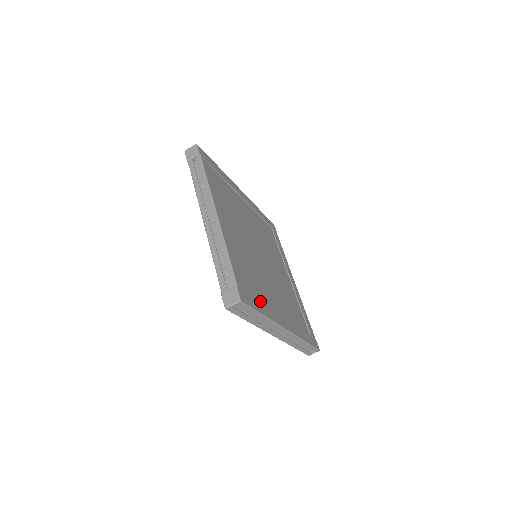
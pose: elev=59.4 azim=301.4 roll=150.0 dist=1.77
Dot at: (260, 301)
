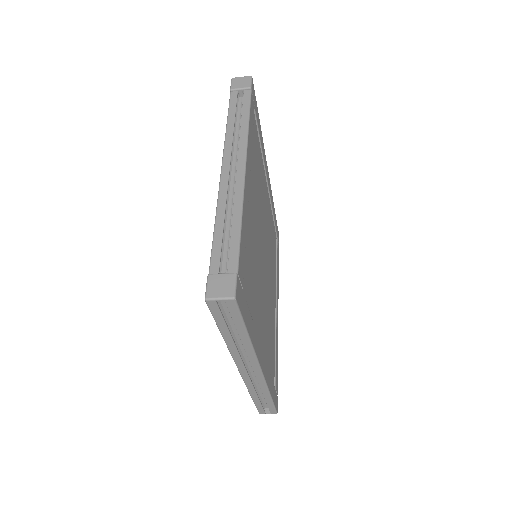
Dot at: (250, 314)
